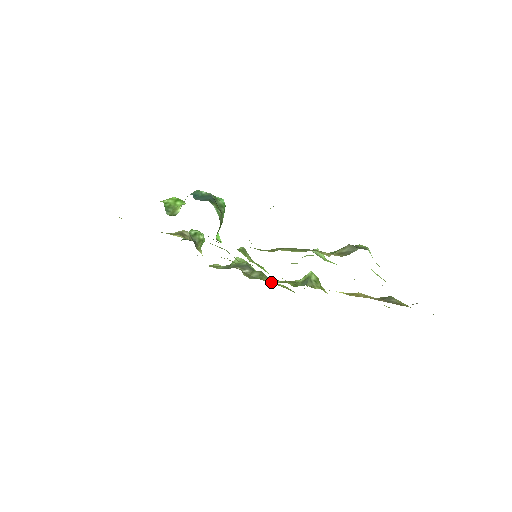
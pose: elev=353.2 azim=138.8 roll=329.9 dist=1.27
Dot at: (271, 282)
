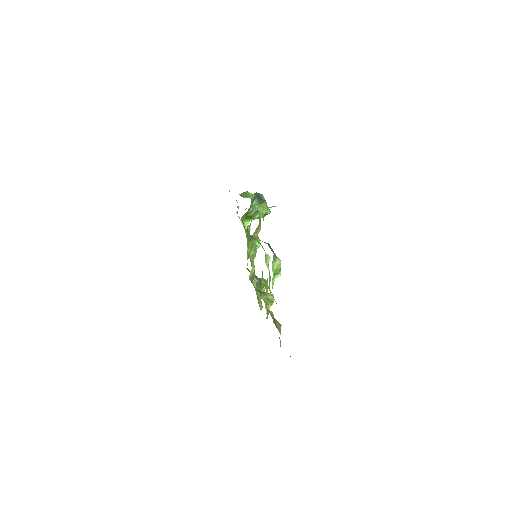
Dot at: occluded
